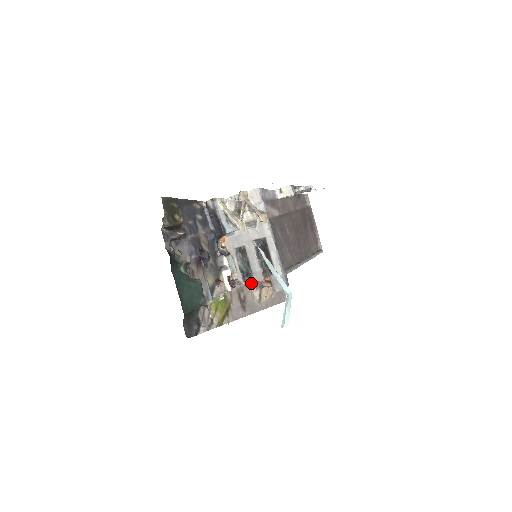
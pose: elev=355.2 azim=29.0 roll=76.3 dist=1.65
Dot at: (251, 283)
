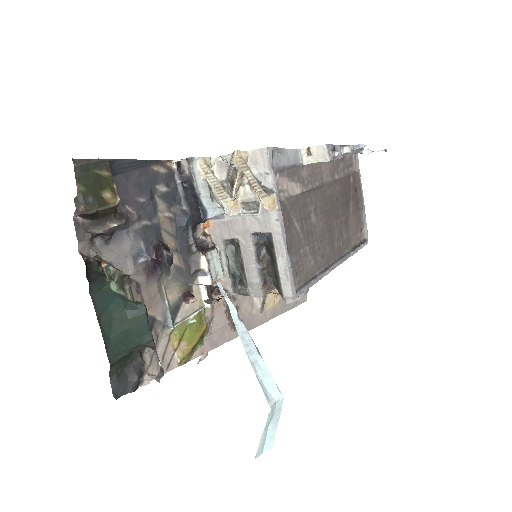
Dot at: occluded
